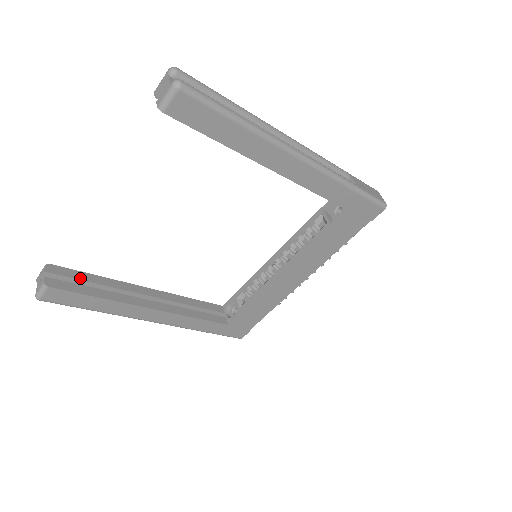
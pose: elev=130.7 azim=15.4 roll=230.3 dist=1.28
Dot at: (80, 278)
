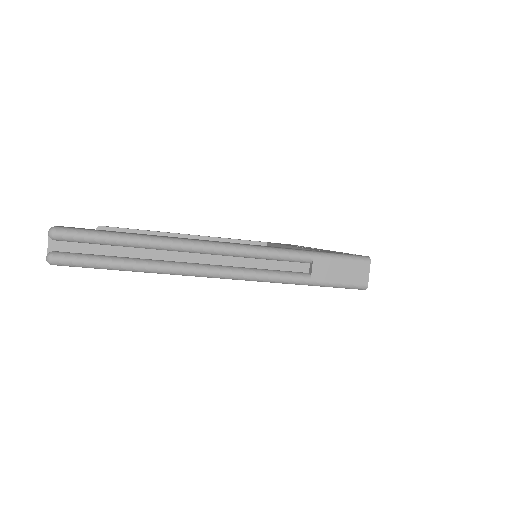
Dot at: occluded
